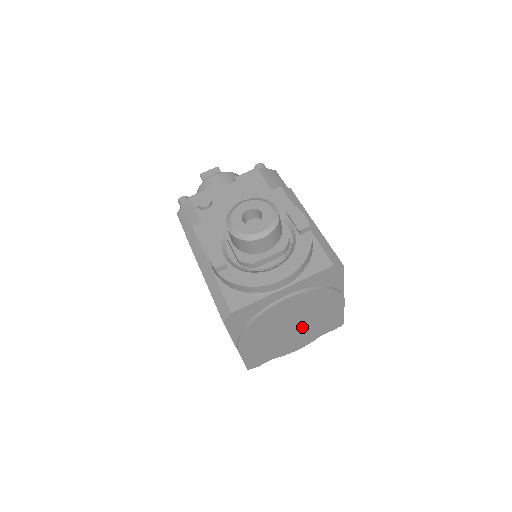
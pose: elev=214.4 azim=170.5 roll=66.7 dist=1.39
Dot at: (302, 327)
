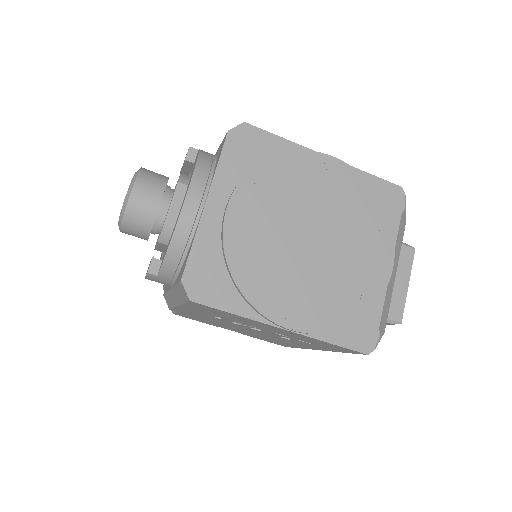
Dot at: (331, 231)
